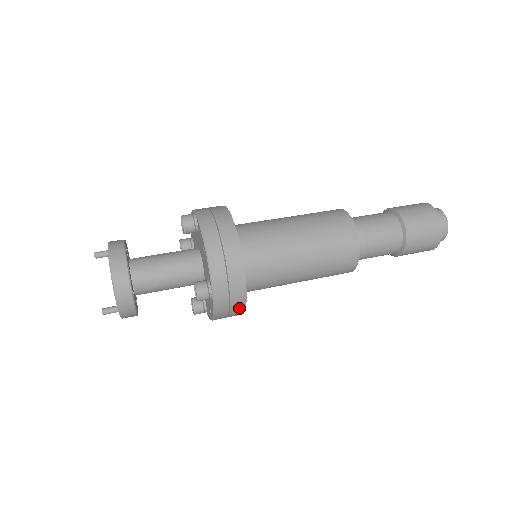
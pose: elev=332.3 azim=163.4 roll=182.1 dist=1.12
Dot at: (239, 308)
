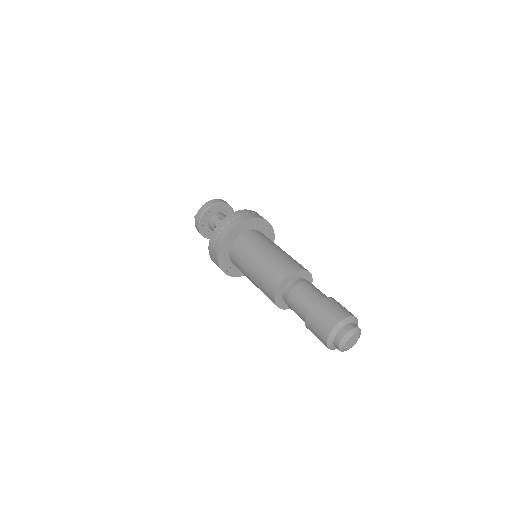
Dot at: (218, 244)
